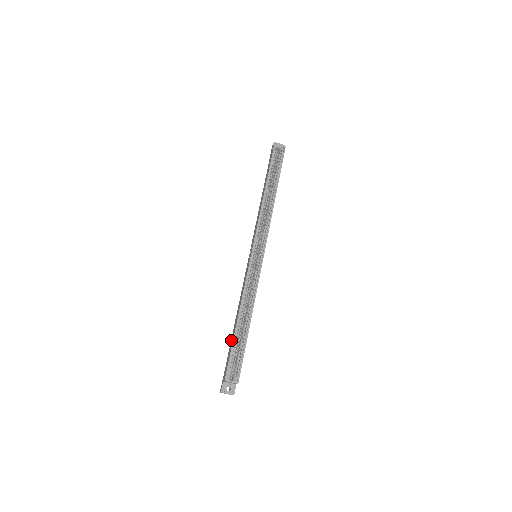
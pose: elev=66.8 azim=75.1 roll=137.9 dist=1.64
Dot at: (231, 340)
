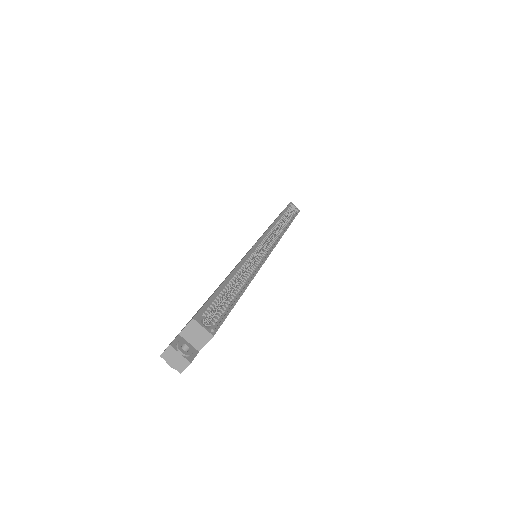
Dot at: occluded
